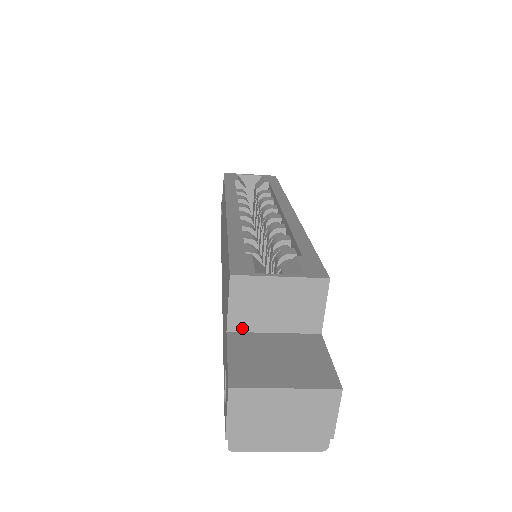
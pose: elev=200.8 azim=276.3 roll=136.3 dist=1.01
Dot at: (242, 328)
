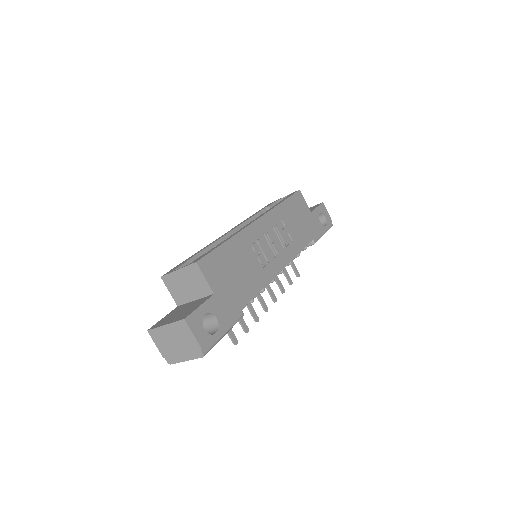
Dot at: (182, 302)
